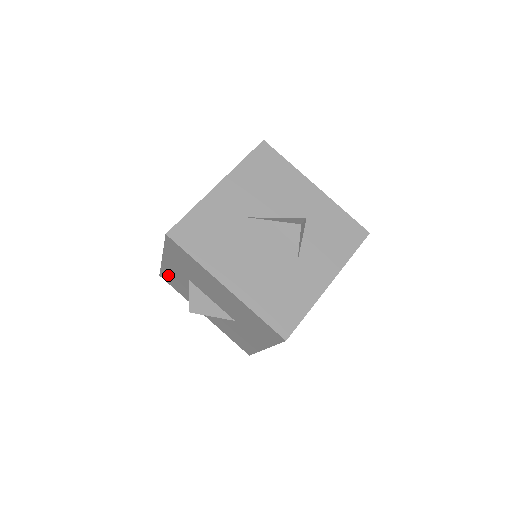
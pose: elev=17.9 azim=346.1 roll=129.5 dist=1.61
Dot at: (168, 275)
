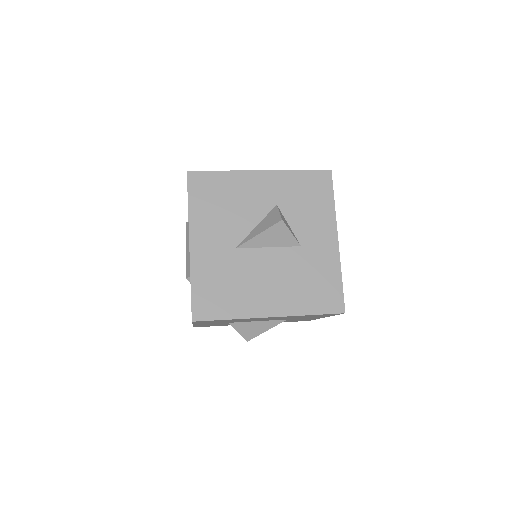
Dot at: occluded
